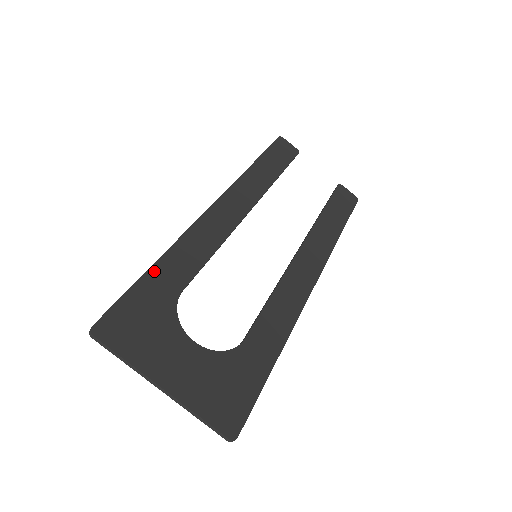
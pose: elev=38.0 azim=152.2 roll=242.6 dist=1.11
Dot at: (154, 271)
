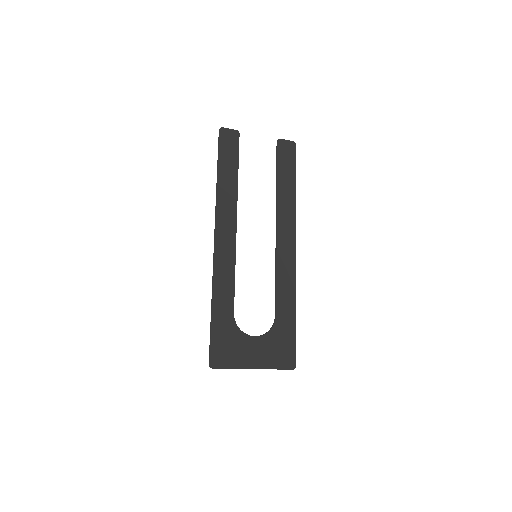
Dot at: (215, 313)
